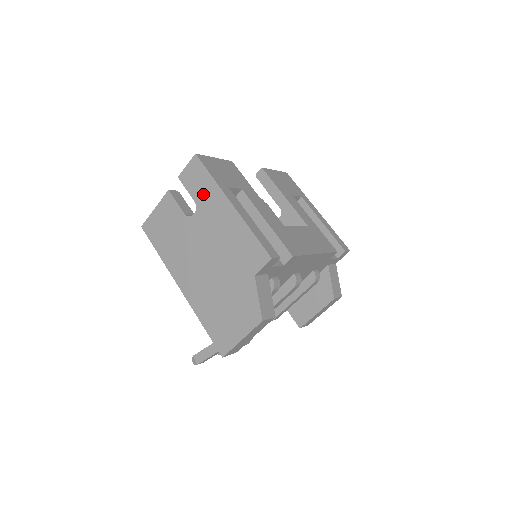
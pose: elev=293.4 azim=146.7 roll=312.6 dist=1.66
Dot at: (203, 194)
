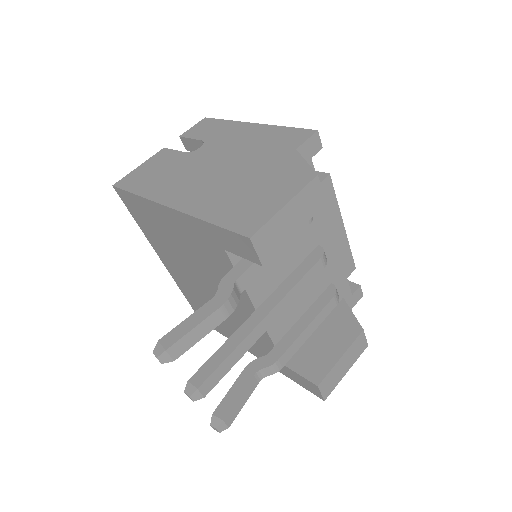
Dot at: (214, 132)
